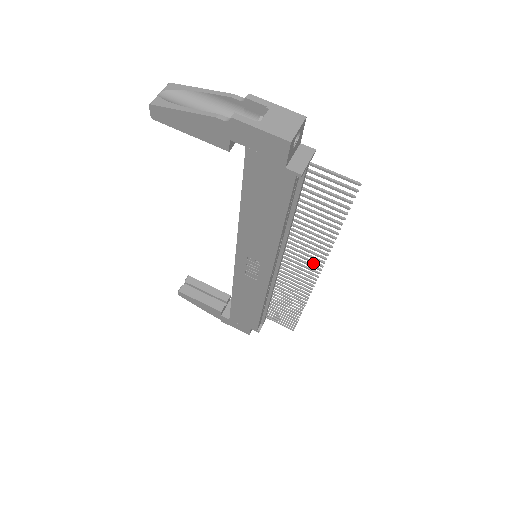
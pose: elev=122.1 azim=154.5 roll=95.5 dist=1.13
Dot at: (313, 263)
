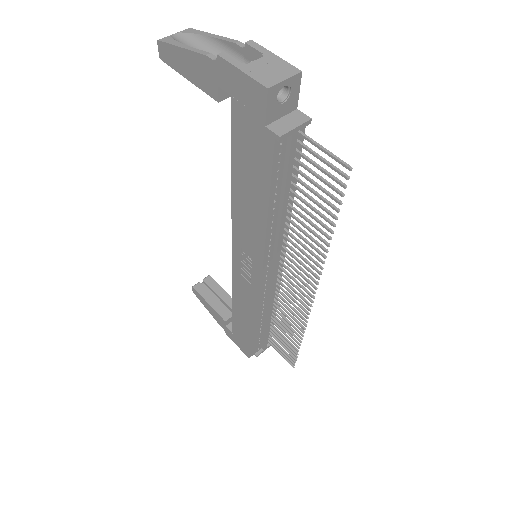
Dot at: (308, 277)
